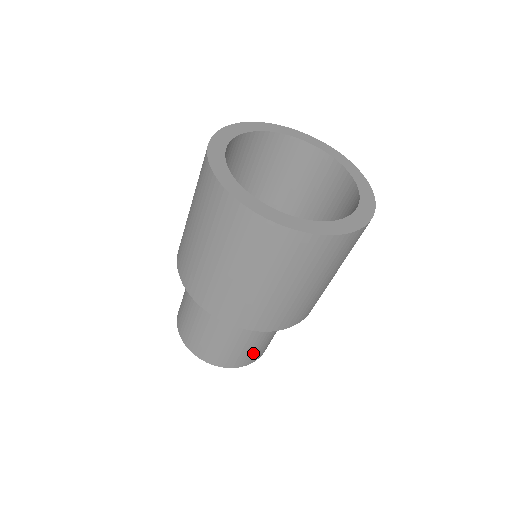
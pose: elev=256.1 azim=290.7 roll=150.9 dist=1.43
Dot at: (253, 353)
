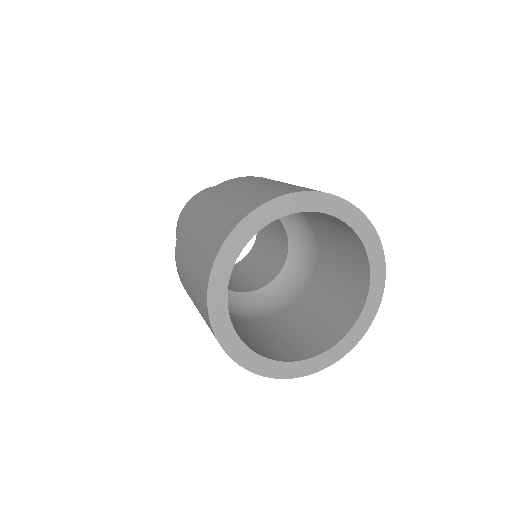
Dot at: occluded
